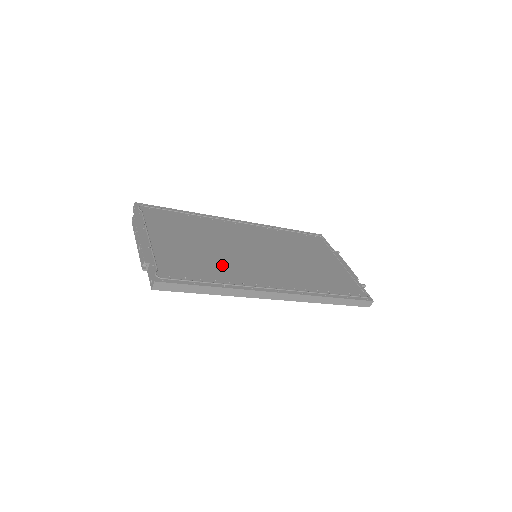
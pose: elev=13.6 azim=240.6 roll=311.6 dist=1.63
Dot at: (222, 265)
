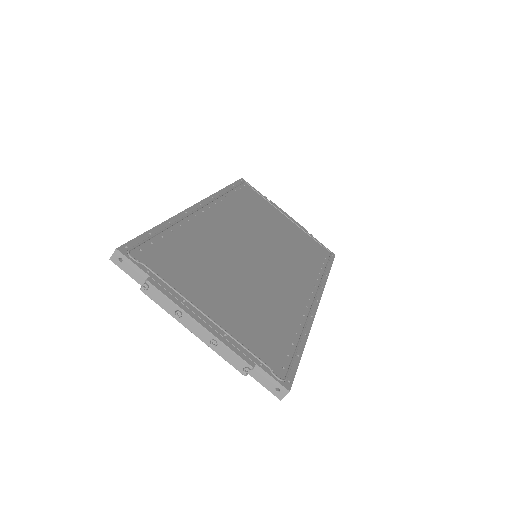
Dot at: (273, 301)
